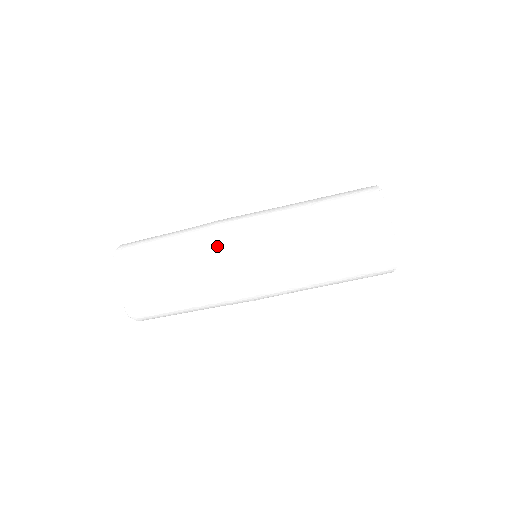
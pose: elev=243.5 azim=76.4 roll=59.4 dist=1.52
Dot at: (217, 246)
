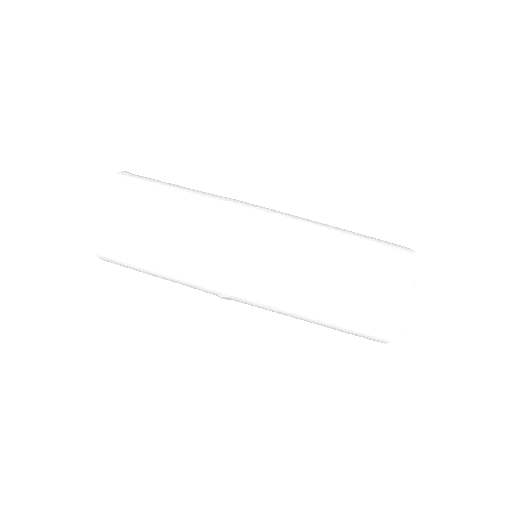
Dot at: (235, 202)
